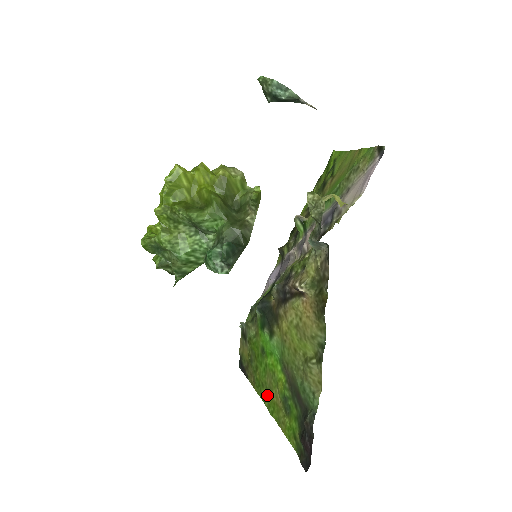
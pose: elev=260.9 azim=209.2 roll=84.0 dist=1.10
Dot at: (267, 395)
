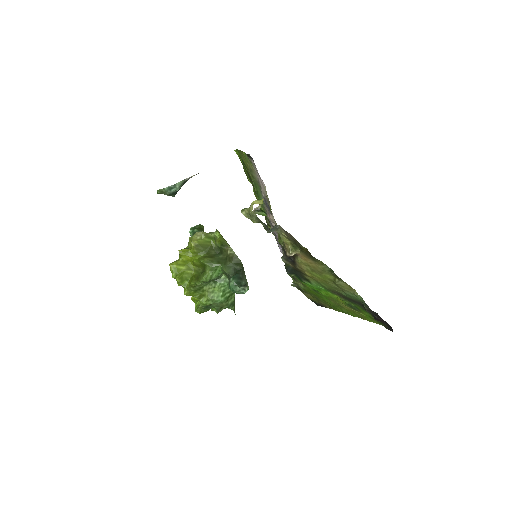
Dot at: (342, 309)
